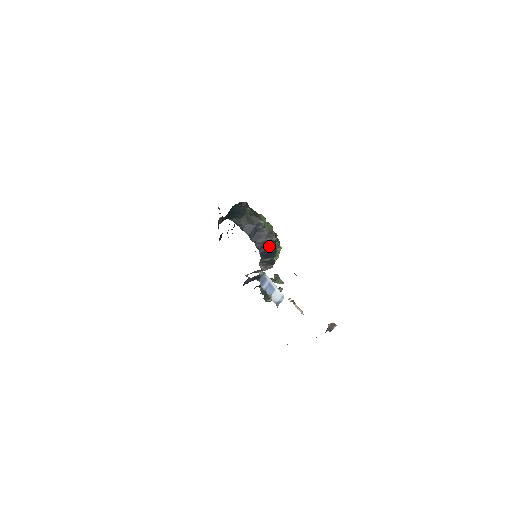
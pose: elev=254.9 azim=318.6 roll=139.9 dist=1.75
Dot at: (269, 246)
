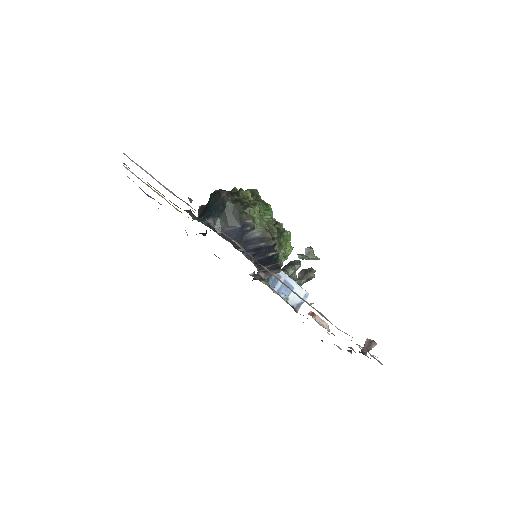
Dot at: (265, 253)
